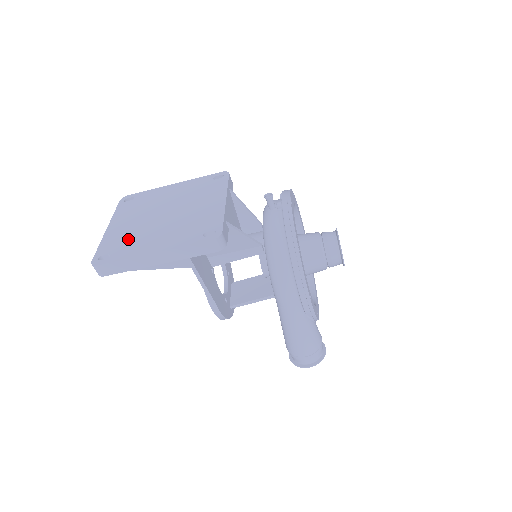
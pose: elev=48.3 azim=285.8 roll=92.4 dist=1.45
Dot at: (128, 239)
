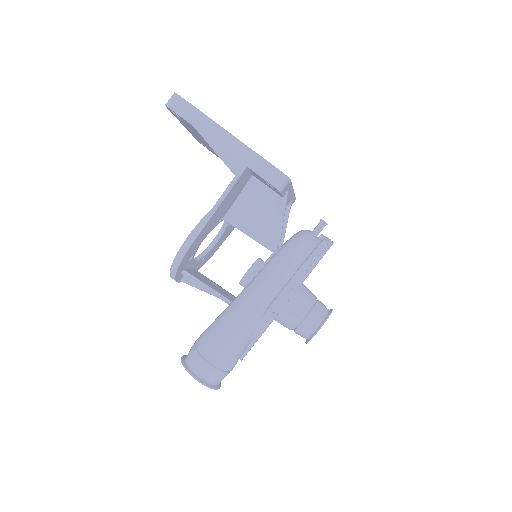
Dot at: occluded
